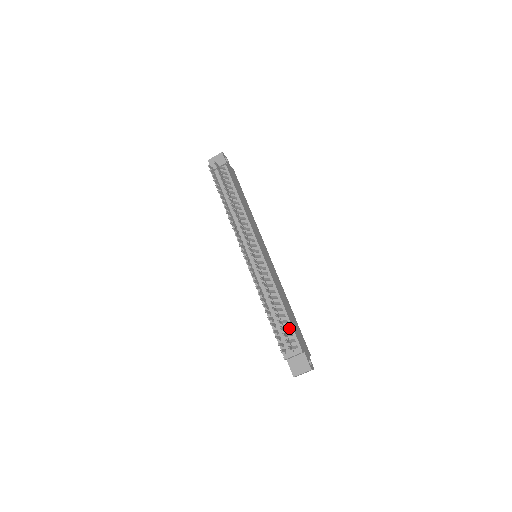
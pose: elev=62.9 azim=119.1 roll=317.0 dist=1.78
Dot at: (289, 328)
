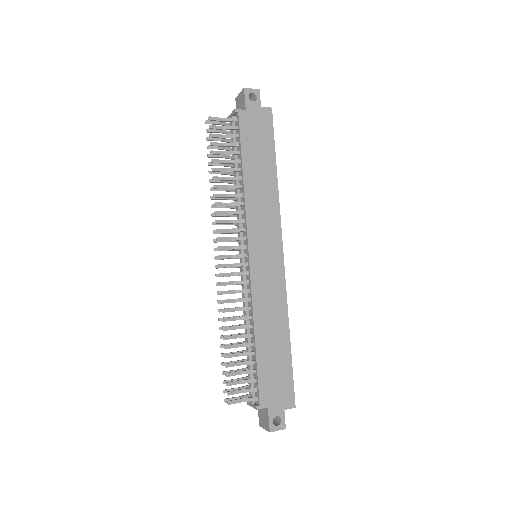
Dot at: (253, 372)
